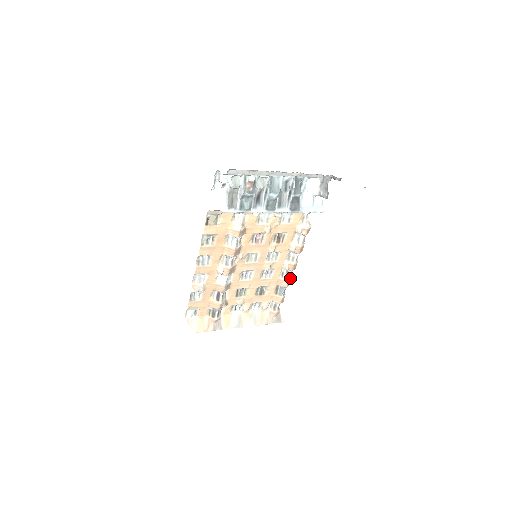
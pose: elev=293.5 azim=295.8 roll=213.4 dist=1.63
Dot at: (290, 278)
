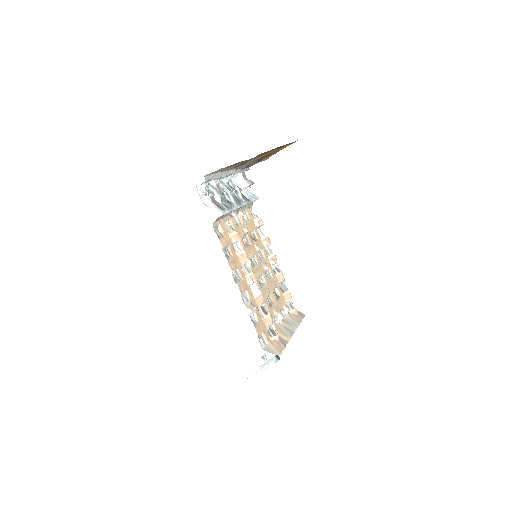
Dot at: (280, 271)
